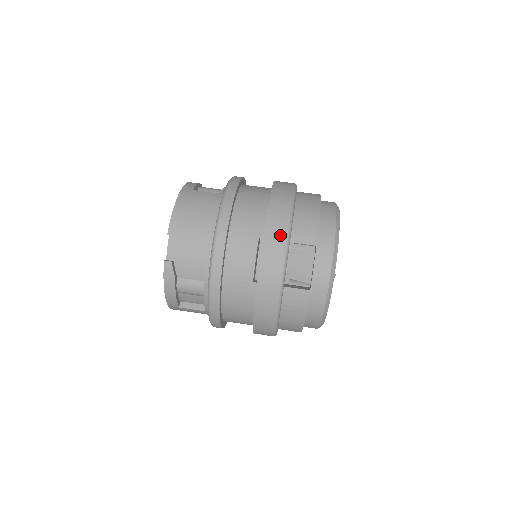
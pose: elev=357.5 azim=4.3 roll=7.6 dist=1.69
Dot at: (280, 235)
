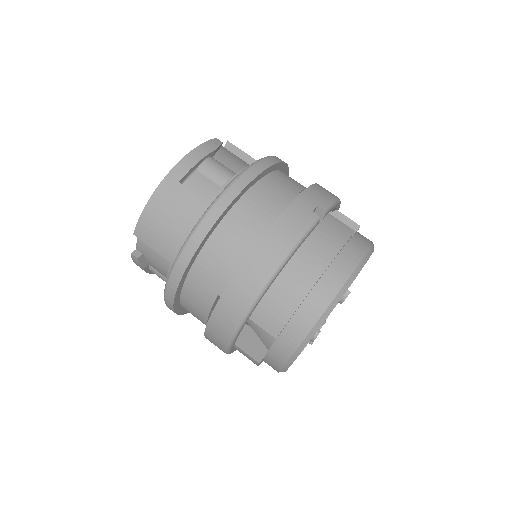
Dot at: (235, 313)
